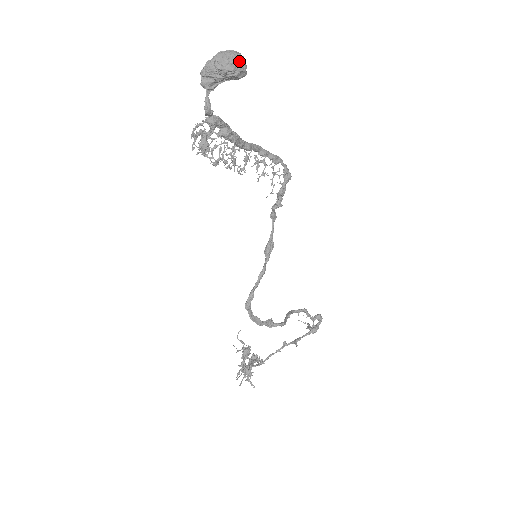
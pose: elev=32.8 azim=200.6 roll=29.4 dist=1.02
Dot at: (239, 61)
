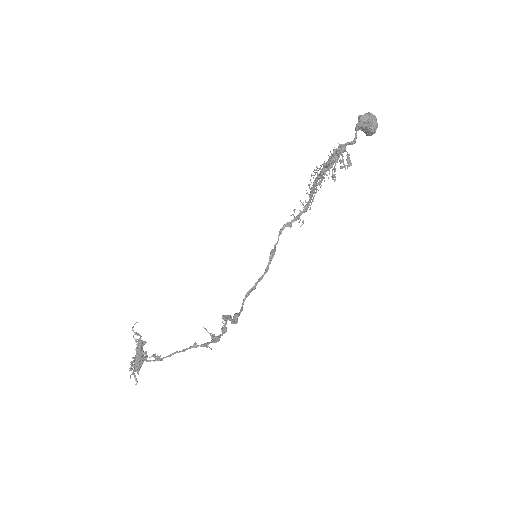
Dot at: occluded
